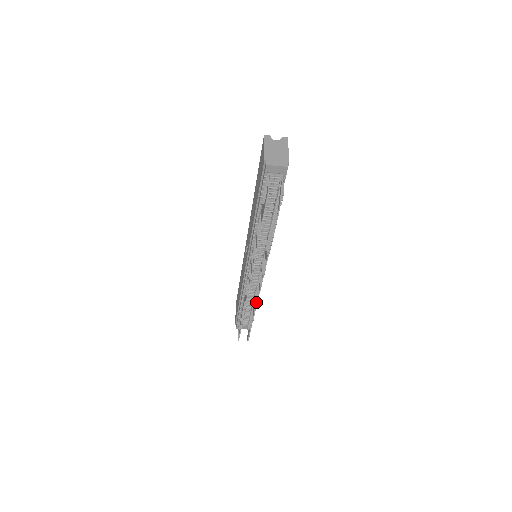
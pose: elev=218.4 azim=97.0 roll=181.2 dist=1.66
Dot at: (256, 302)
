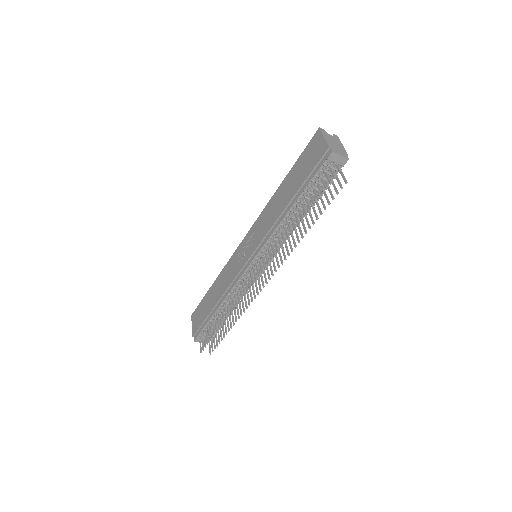
Dot at: (246, 306)
